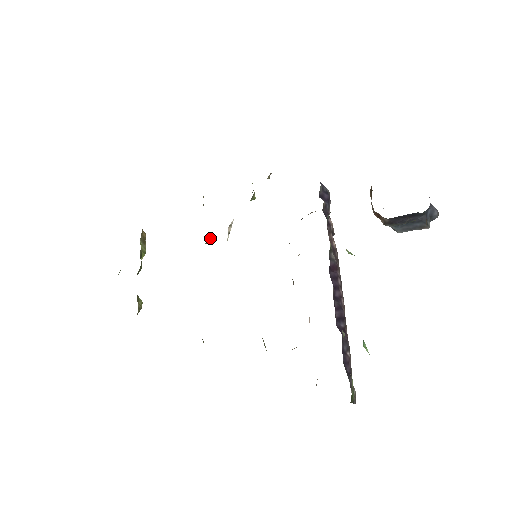
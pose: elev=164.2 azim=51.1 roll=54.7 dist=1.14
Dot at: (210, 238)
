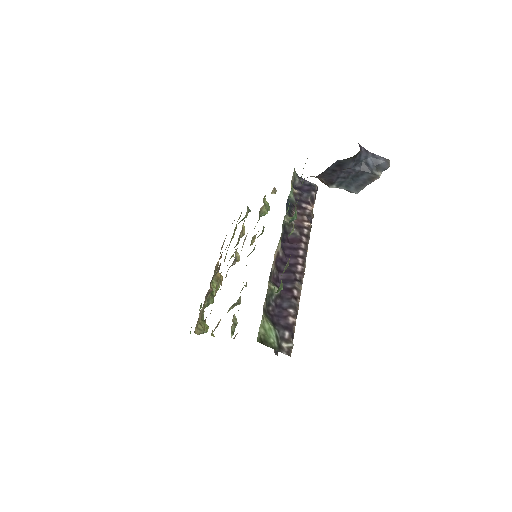
Dot at: (238, 256)
